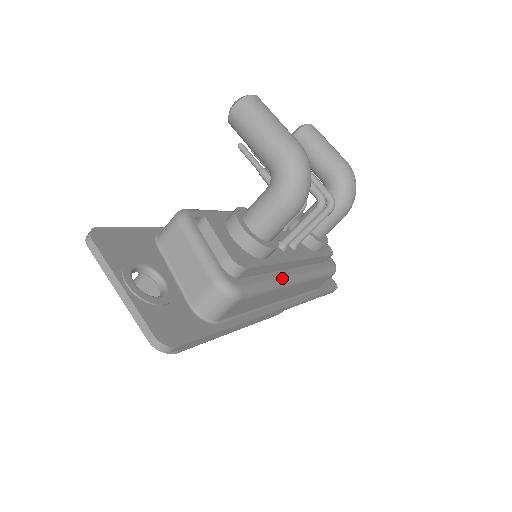
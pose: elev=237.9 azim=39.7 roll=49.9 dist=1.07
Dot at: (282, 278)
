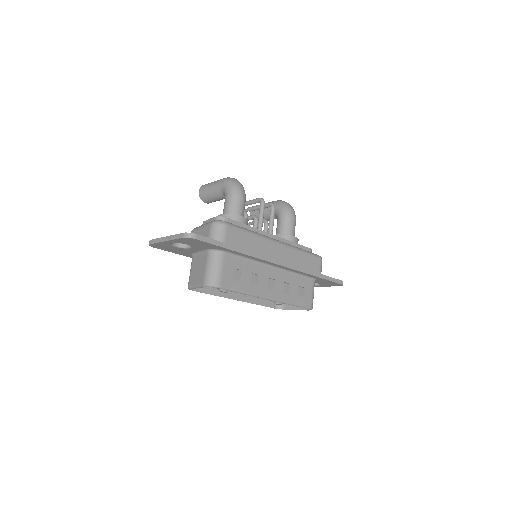
Dot at: (261, 234)
